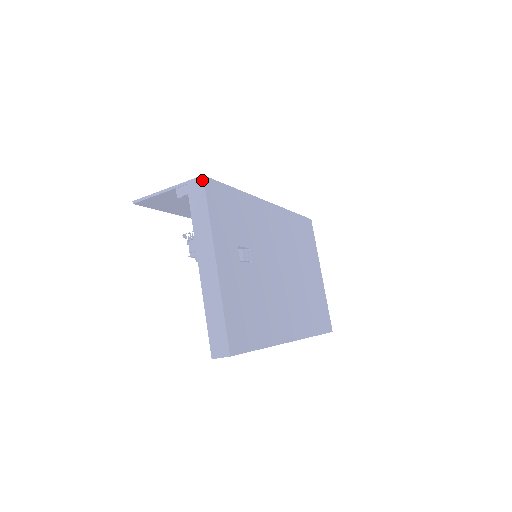
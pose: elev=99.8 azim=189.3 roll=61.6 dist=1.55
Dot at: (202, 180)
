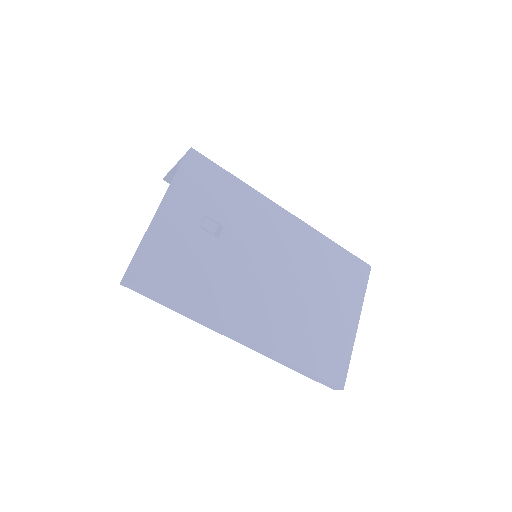
Dot at: (189, 151)
